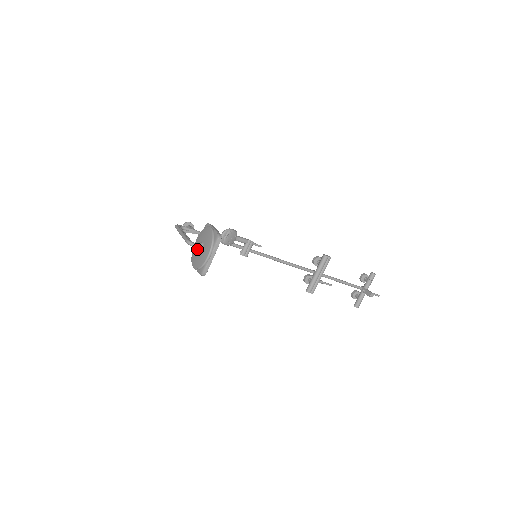
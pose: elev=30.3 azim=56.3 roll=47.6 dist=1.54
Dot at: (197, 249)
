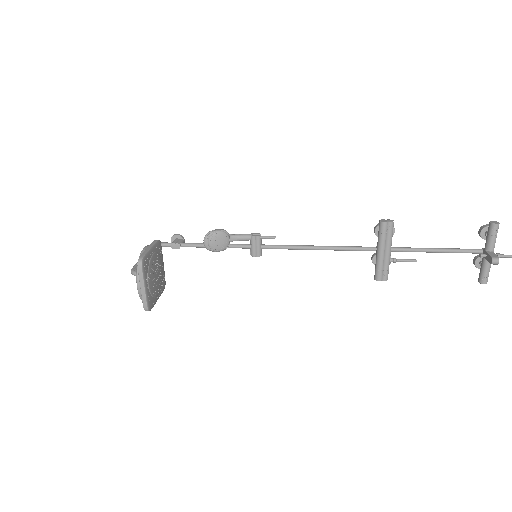
Dot at: occluded
